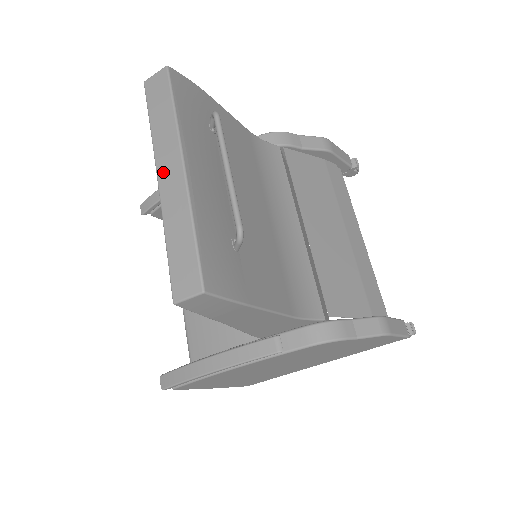
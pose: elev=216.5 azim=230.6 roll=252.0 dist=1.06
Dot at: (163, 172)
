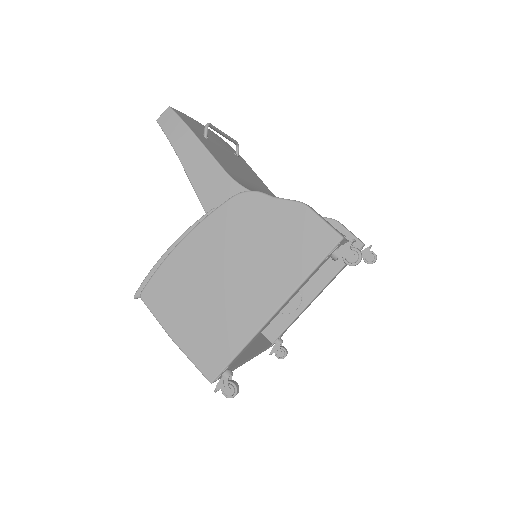
Dot at: occluded
